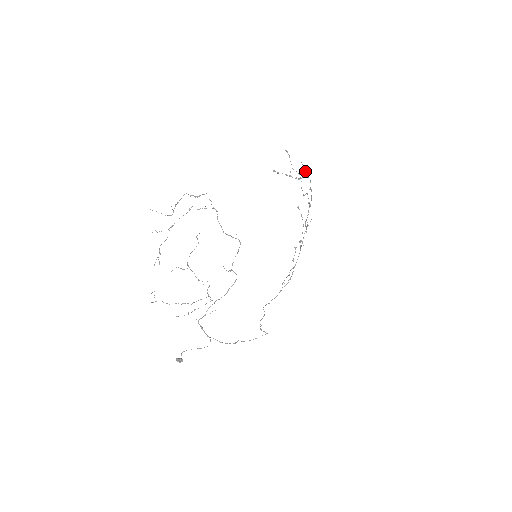
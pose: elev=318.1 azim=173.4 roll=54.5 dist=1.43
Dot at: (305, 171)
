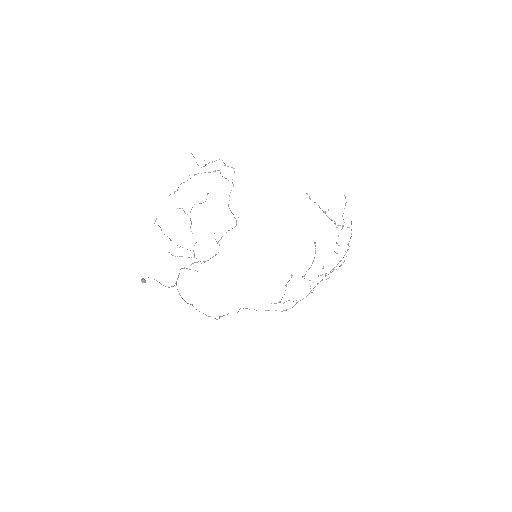
Dot at: occluded
